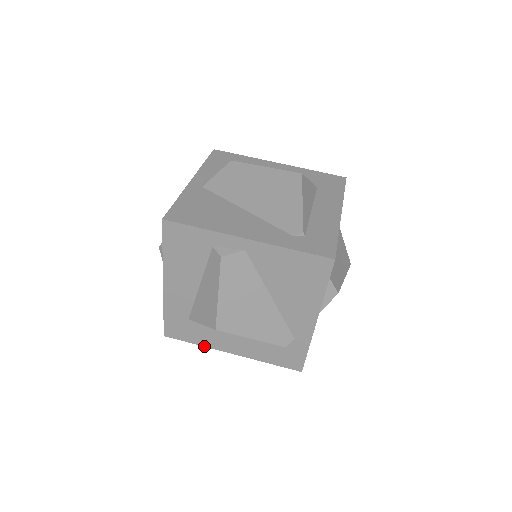
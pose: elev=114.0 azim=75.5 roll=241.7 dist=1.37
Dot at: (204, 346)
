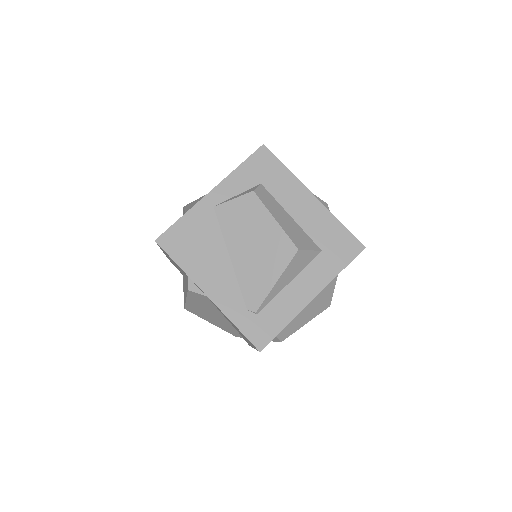
Dot at: occluded
